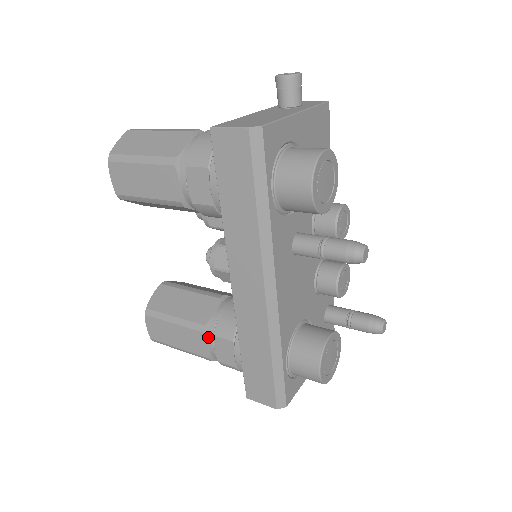
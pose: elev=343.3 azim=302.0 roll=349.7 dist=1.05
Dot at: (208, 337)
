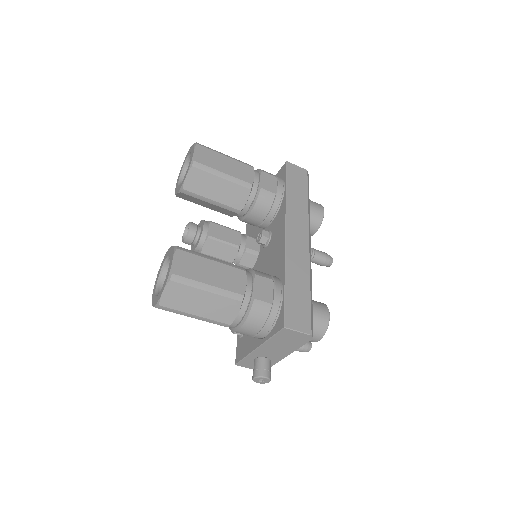
Dot at: (247, 277)
